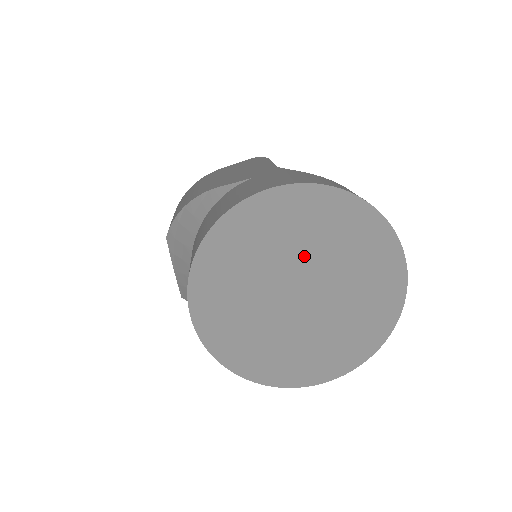
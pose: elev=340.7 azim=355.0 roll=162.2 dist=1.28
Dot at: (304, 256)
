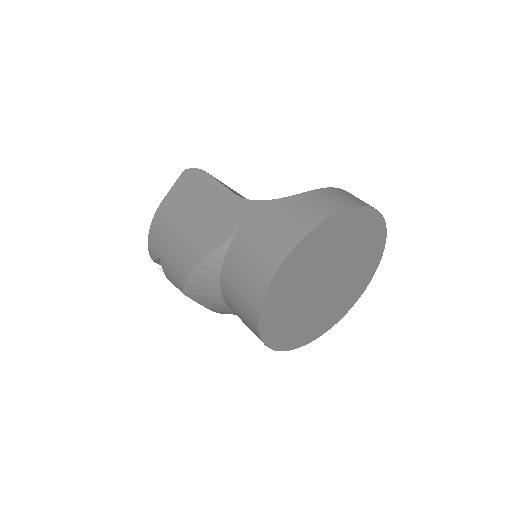
Dot at: (322, 266)
